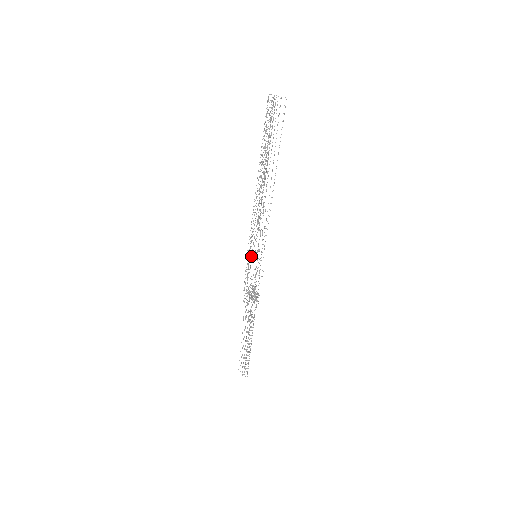
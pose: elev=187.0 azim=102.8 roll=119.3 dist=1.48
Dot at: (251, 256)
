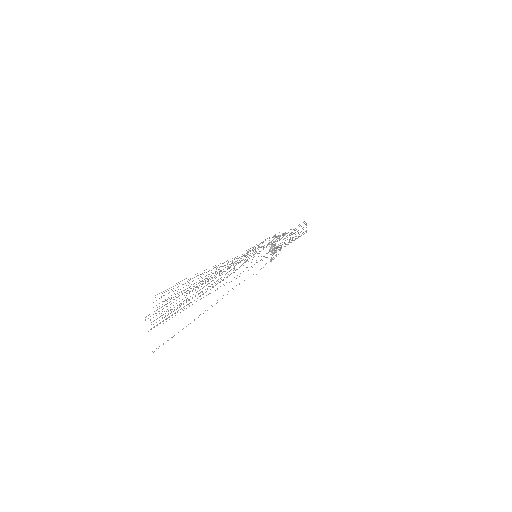
Dot at: occluded
